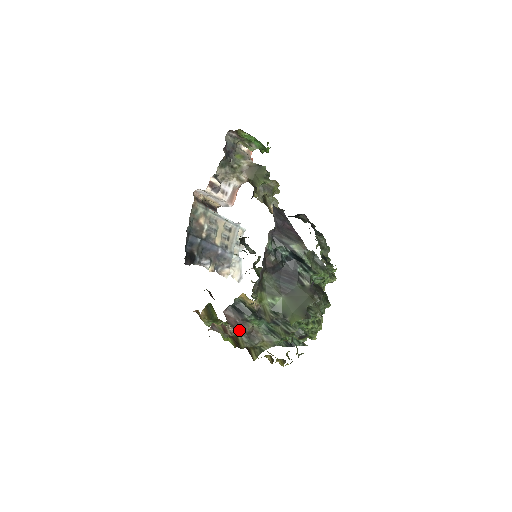
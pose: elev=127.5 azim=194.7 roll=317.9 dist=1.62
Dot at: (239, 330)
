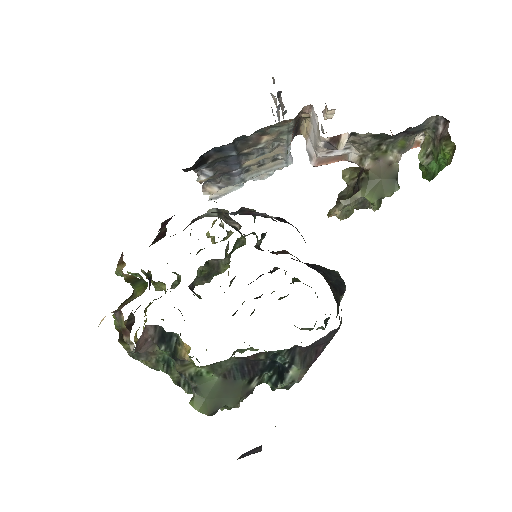
Dot at: (139, 351)
